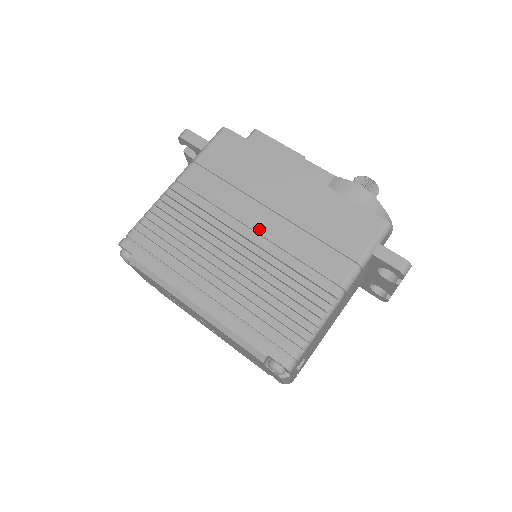
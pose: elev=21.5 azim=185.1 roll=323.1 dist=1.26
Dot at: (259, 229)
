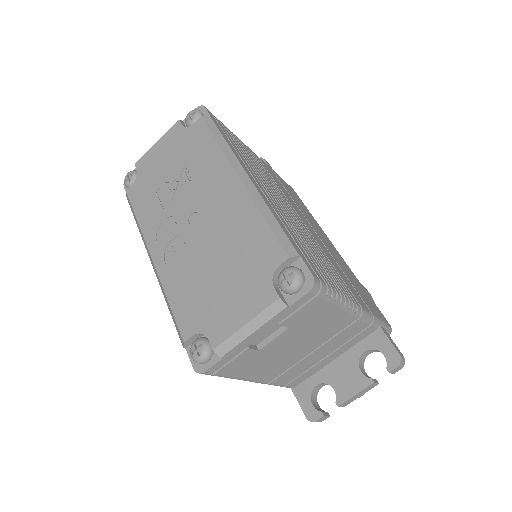
Dot at: (306, 225)
